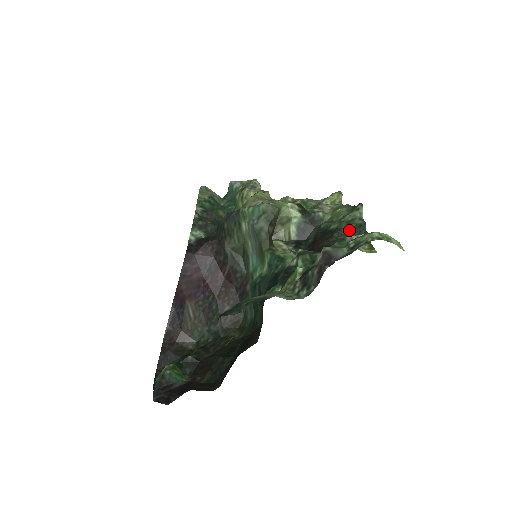
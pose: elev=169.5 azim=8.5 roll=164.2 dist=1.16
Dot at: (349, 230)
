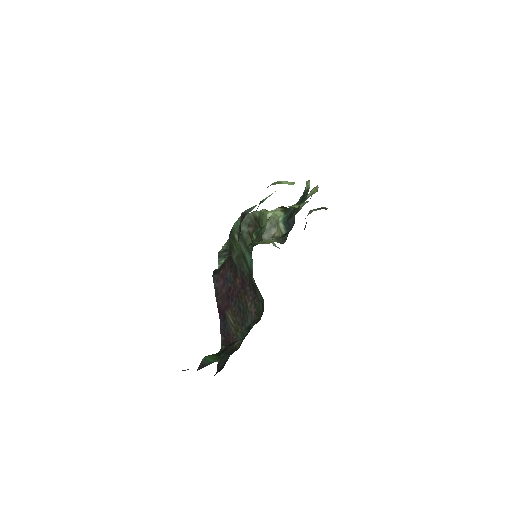
Dot at: (300, 201)
